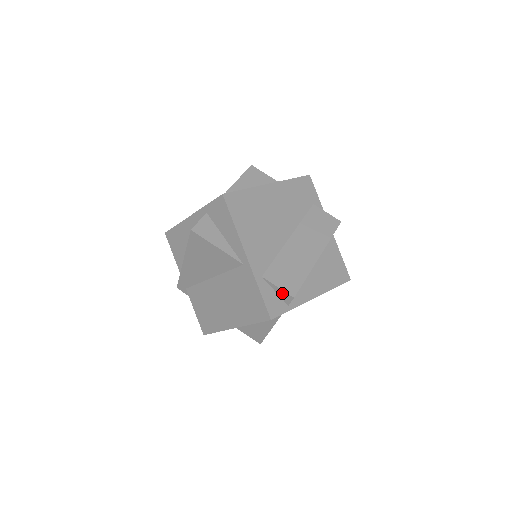
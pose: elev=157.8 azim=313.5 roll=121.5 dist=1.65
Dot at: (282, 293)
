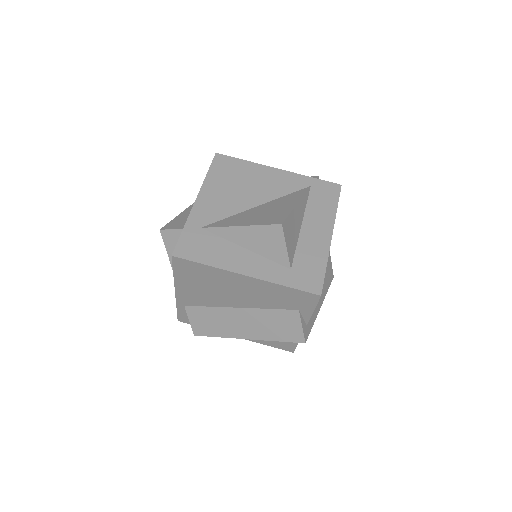
Dot at: occluded
